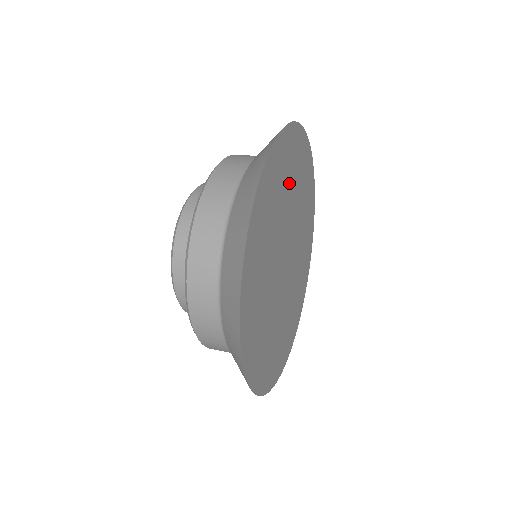
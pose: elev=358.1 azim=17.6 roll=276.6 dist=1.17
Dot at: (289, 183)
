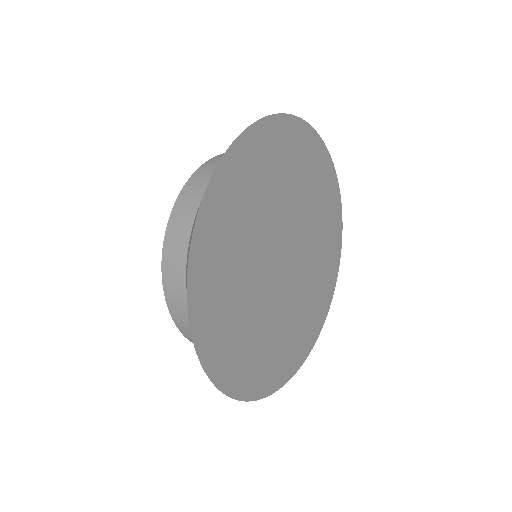
Dot at: (313, 197)
